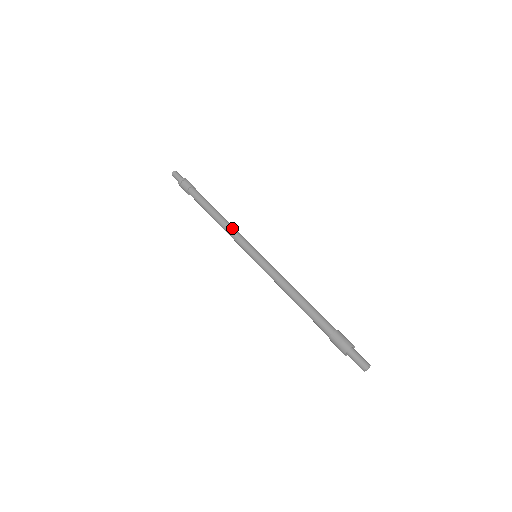
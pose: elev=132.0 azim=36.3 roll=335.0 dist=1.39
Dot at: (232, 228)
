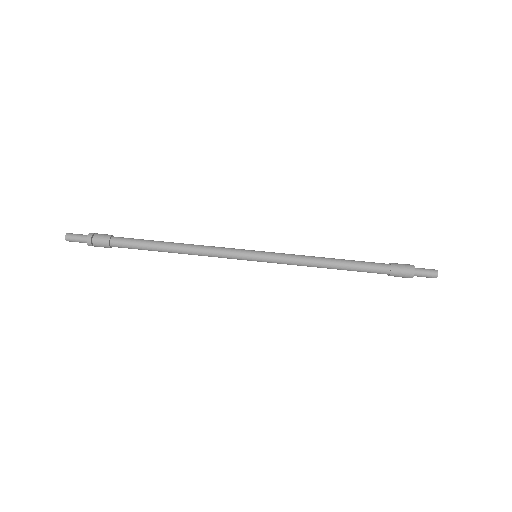
Dot at: (206, 247)
